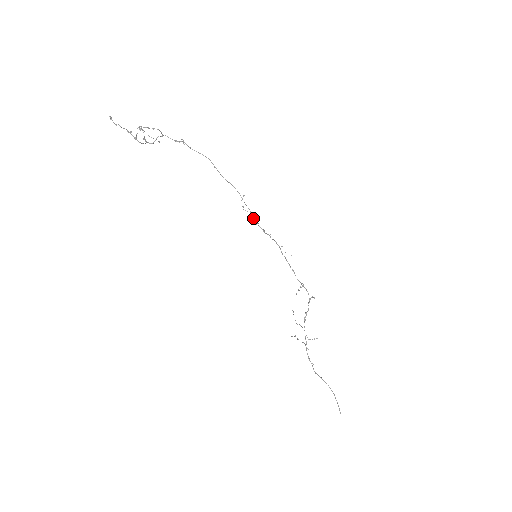
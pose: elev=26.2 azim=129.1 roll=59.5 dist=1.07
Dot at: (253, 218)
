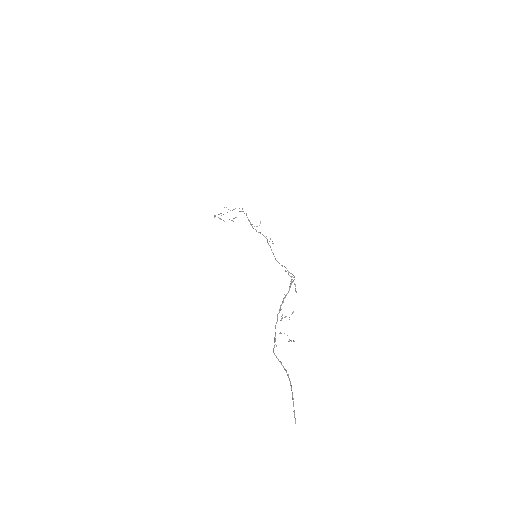
Dot at: (251, 225)
